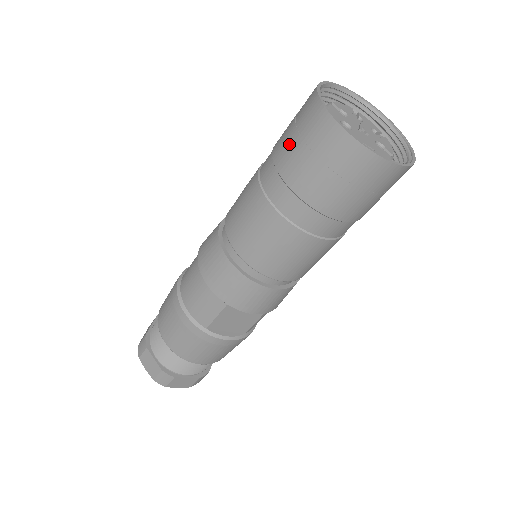
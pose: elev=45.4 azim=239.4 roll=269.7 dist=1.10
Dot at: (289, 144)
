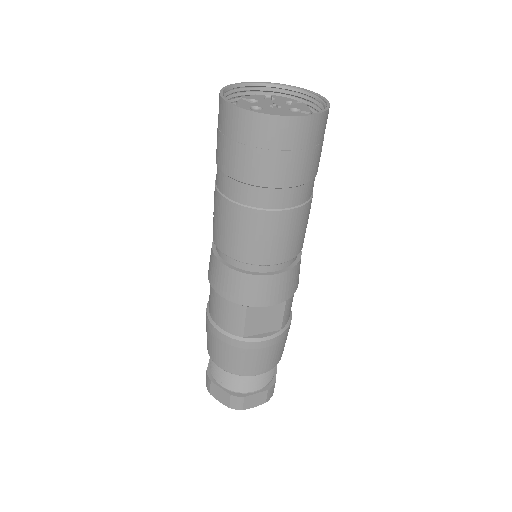
Dot at: (220, 146)
